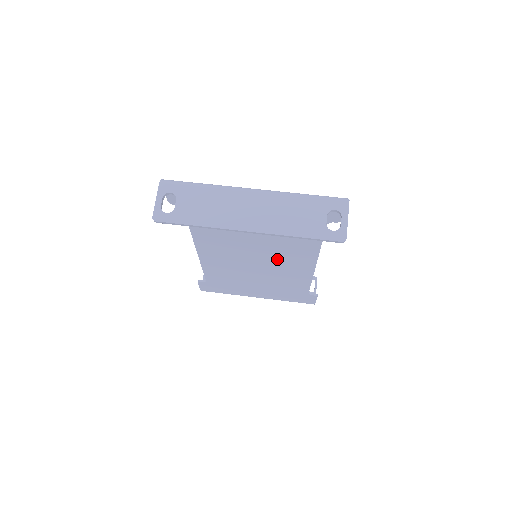
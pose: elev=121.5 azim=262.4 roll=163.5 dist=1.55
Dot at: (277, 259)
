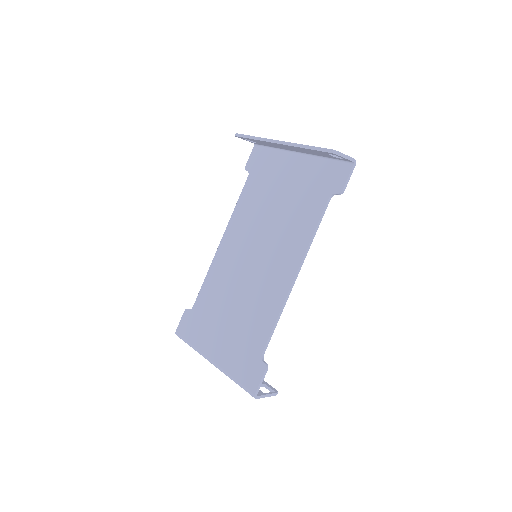
Dot at: (269, 262)
